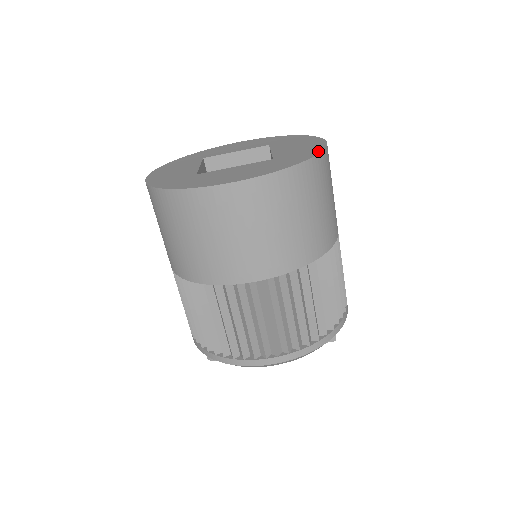
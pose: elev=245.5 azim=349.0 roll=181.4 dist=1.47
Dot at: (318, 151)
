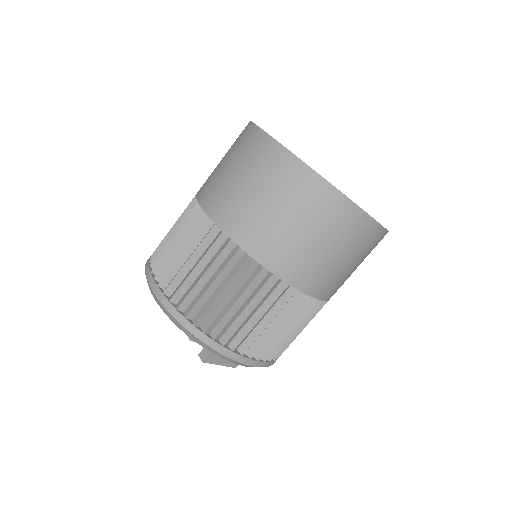
Dot at: occluded
